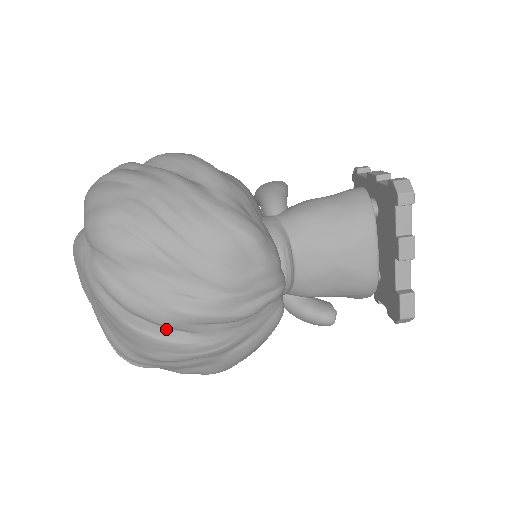
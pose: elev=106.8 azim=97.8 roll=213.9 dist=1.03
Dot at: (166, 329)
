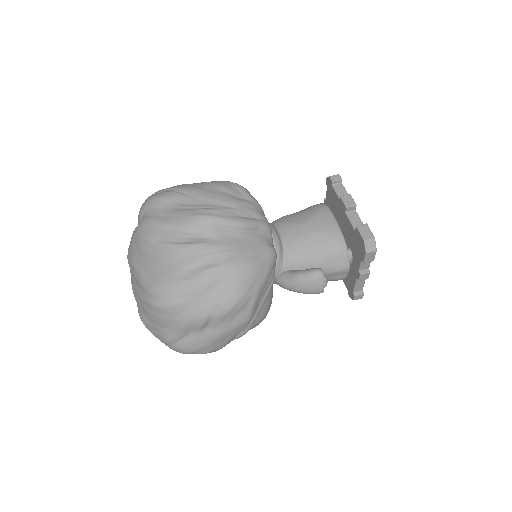
Dot at: (188, 238)
